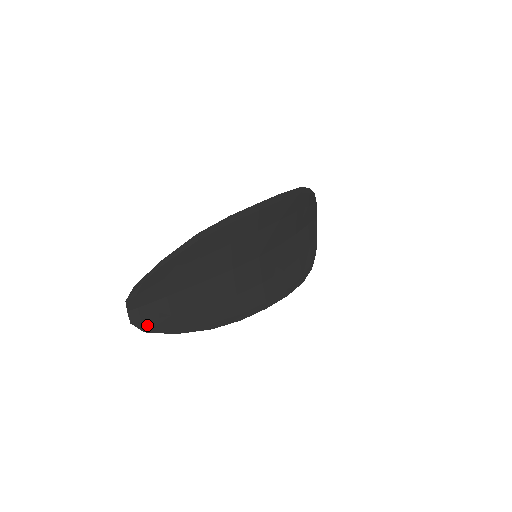
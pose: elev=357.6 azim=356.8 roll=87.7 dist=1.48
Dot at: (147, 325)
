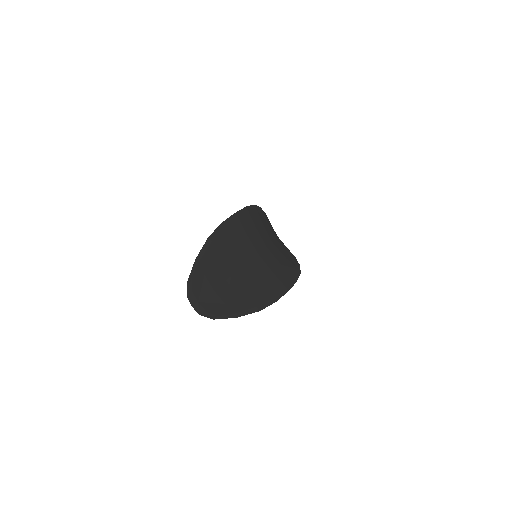
Dot at: (212, 314)
